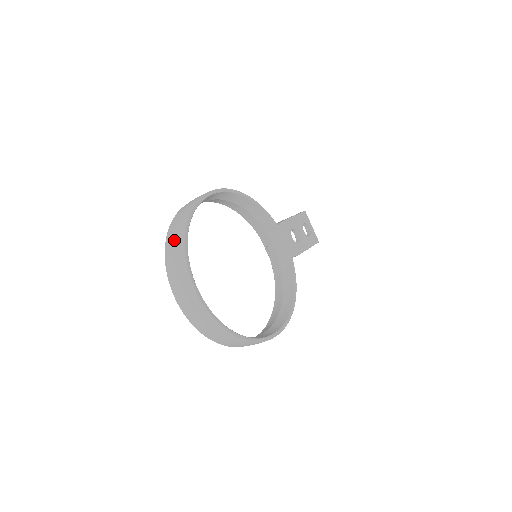
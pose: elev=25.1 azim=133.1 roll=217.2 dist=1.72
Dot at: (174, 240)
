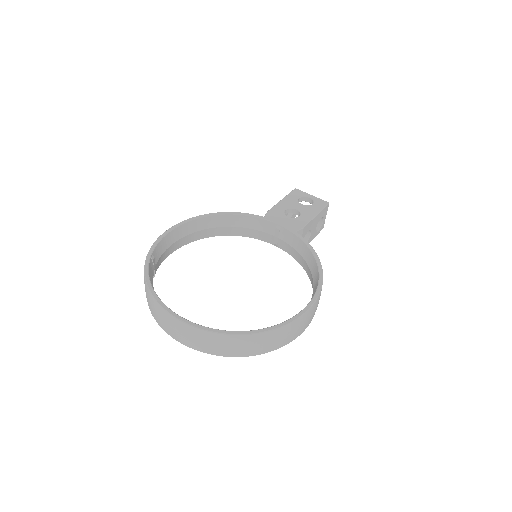
Dot at: (145, 291)
